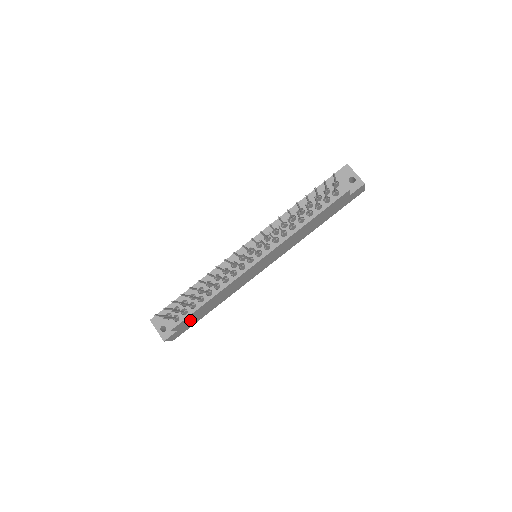
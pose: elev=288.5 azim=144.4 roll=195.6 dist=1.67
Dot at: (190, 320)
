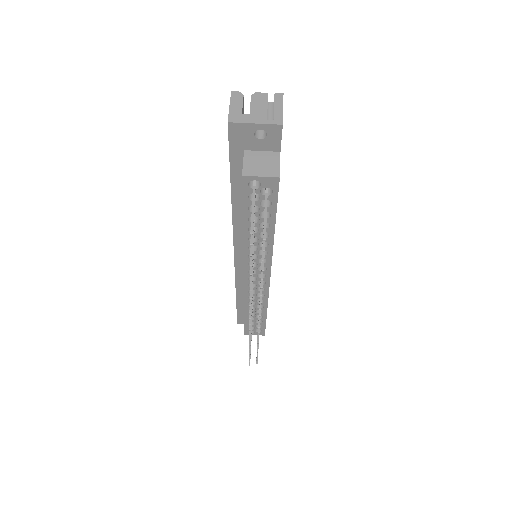
Dot at: occluded
